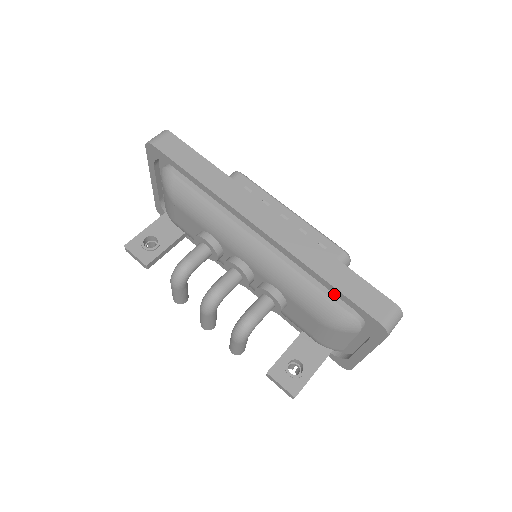
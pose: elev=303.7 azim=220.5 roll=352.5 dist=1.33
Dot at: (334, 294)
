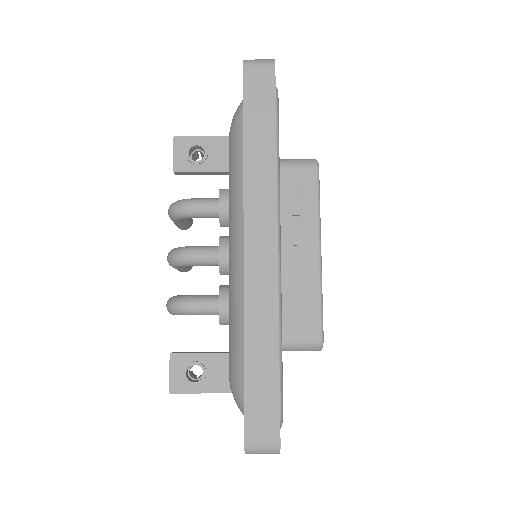
Dot at: occluded
